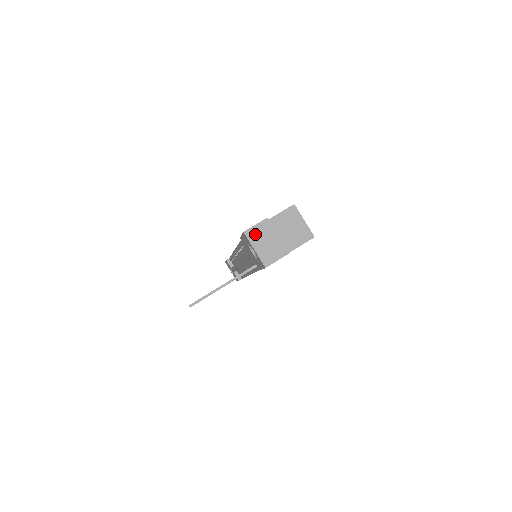
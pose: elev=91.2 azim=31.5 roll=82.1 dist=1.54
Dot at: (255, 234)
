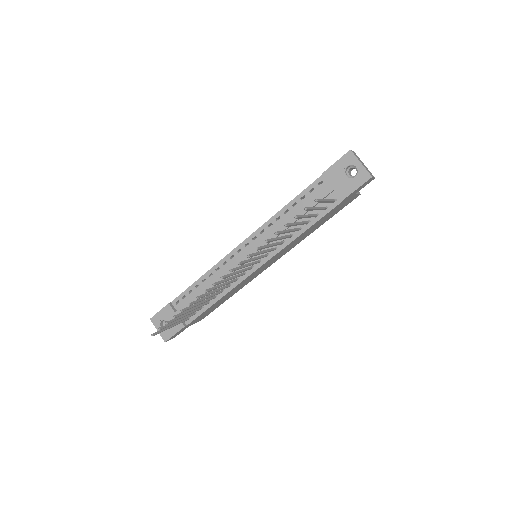
Dot at: occluded
